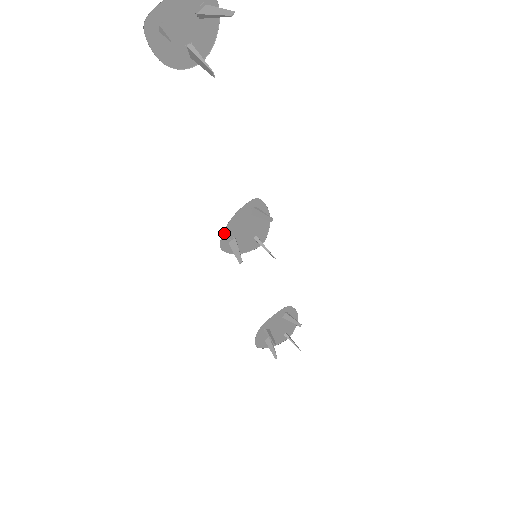
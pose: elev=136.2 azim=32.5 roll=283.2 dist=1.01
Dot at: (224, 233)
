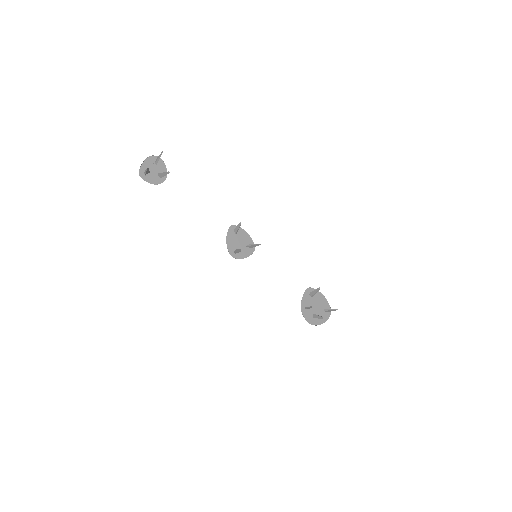
Dot at: (228, 248)
